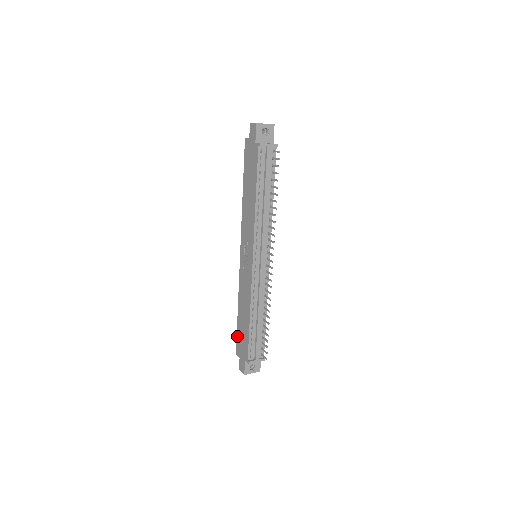
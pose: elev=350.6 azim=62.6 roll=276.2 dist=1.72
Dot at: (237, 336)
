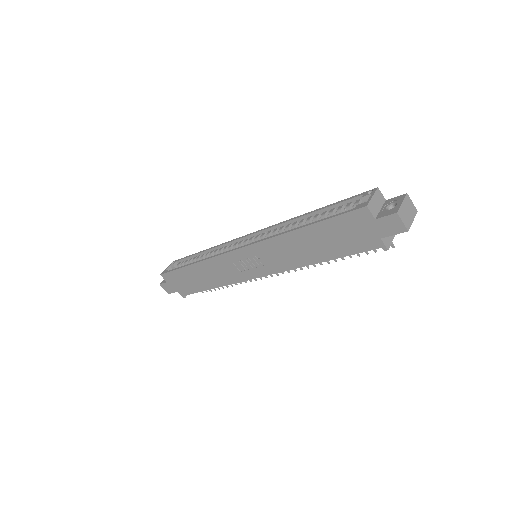
Dot at: (174, 272)
